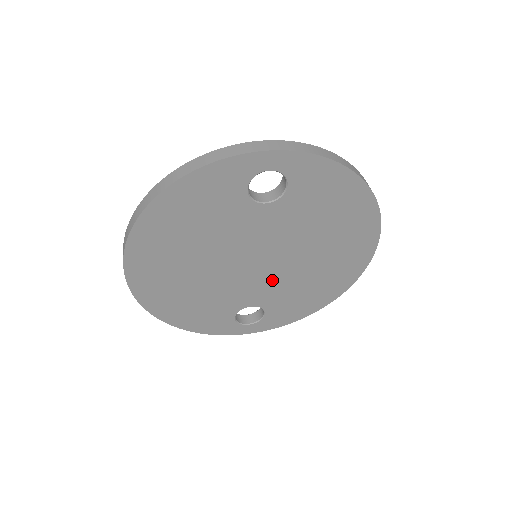
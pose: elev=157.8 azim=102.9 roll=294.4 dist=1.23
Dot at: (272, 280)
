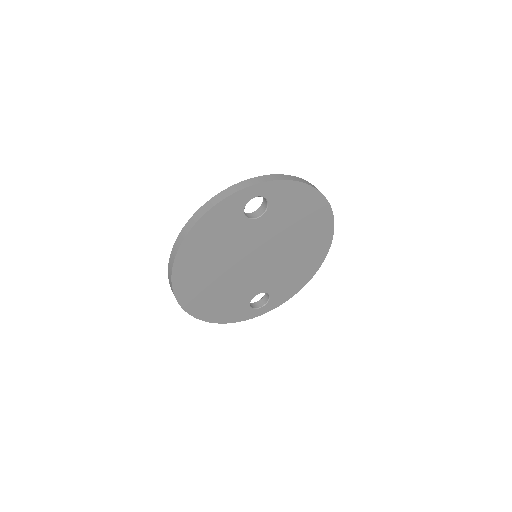
Dot at: (270, 270)
